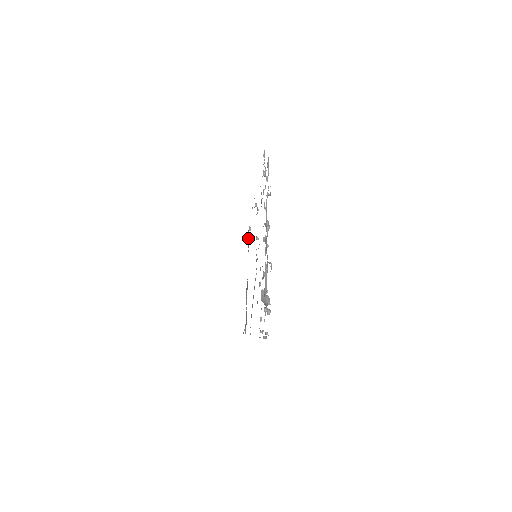
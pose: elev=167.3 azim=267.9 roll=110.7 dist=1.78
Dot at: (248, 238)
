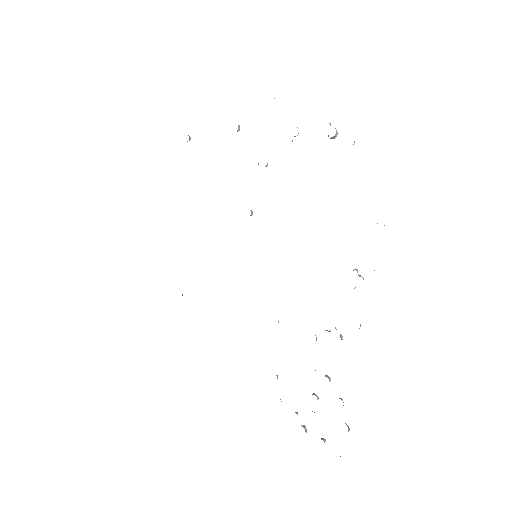
Dot at: occluded
